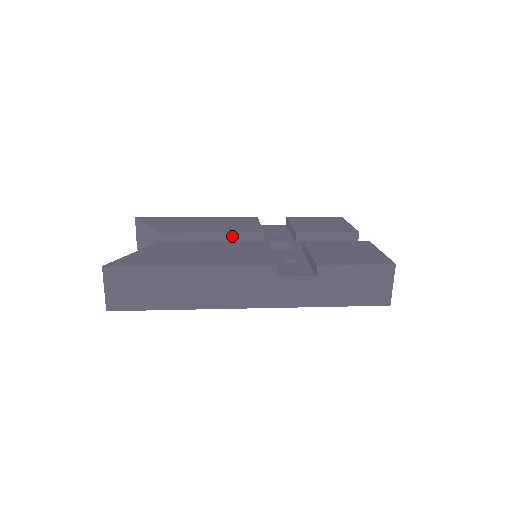
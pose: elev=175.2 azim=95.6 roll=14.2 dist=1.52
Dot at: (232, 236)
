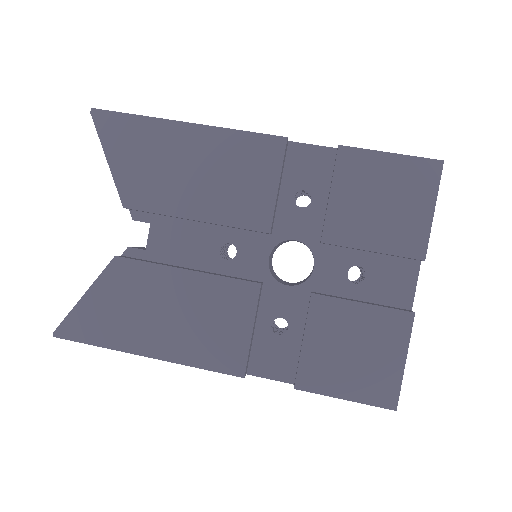
Dot at: (224, 225)
